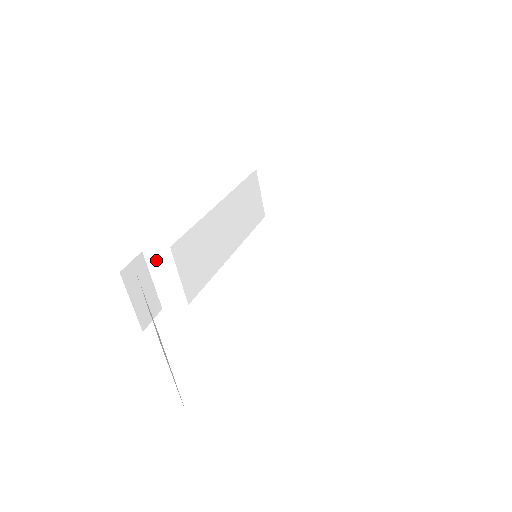
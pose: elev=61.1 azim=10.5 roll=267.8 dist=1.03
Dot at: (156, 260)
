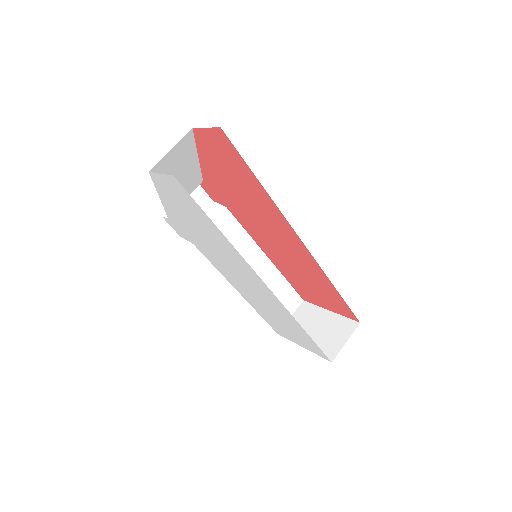
Dot at: (212, 209)
